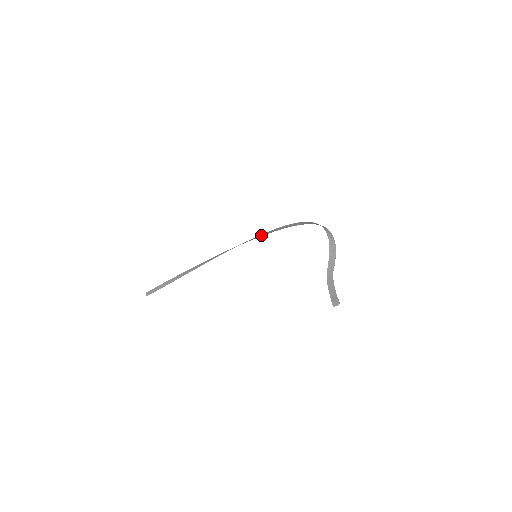
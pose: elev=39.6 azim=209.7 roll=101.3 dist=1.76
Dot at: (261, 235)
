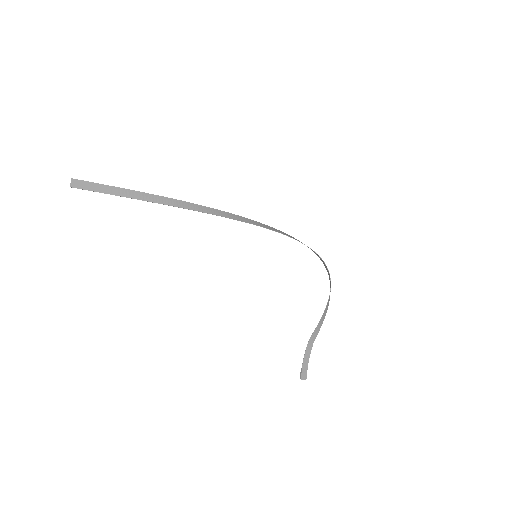
Dot at: (272, 228)
